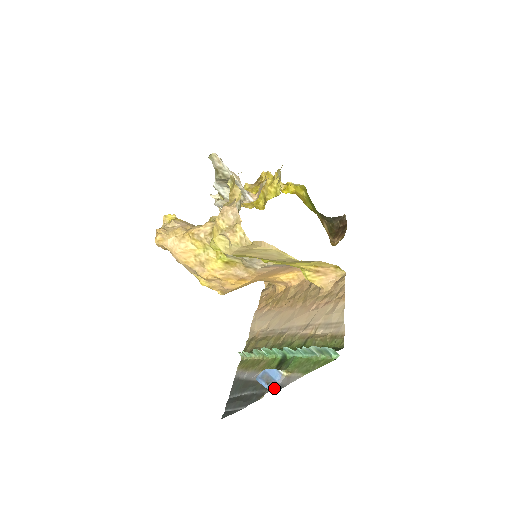
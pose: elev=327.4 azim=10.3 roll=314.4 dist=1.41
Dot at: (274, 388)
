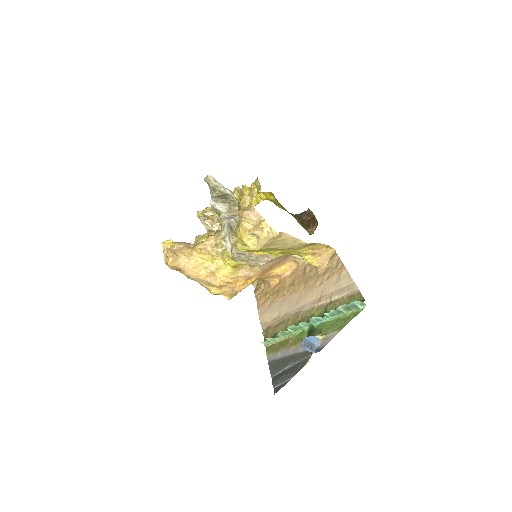
Dot at: (316, 351)
